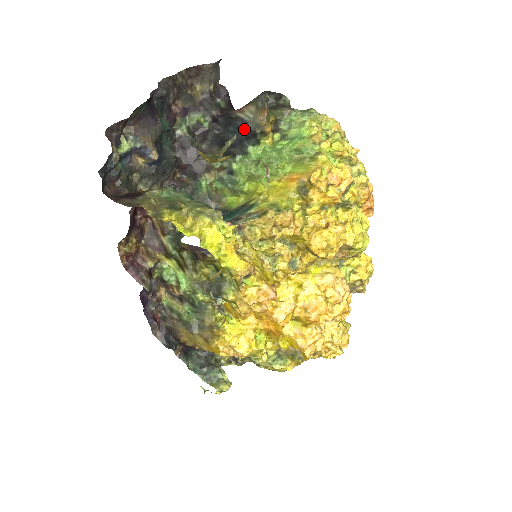
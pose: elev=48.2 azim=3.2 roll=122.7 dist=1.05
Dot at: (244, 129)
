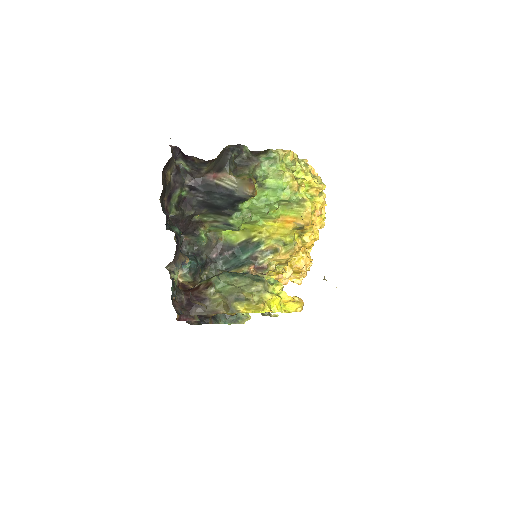
Dot at: (232, 196)
